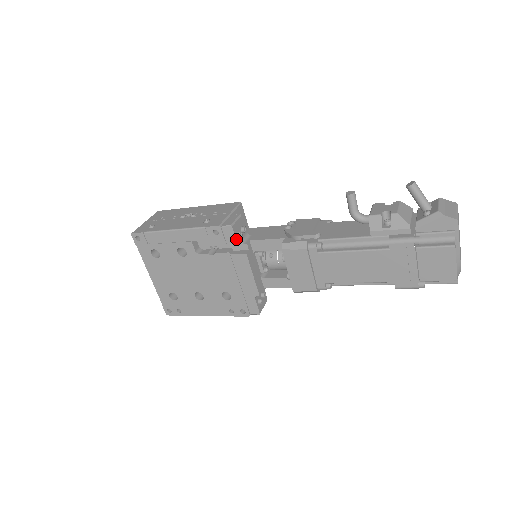
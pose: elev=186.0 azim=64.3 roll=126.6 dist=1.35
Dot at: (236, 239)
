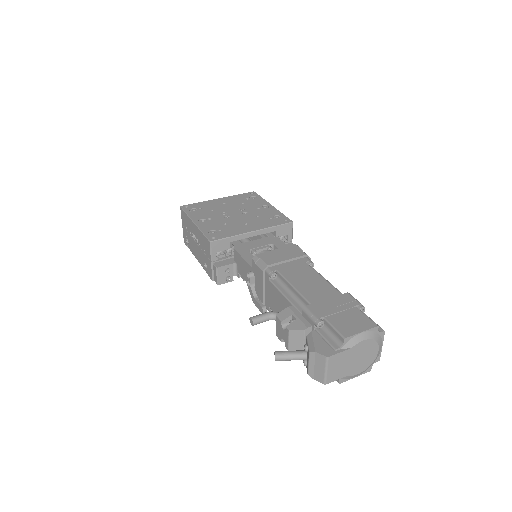
Dot at: occluded
